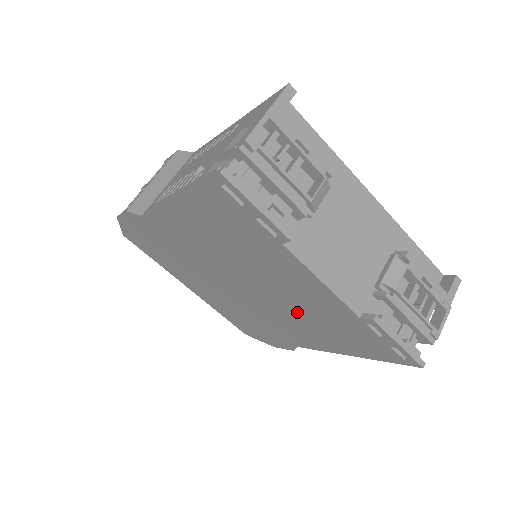
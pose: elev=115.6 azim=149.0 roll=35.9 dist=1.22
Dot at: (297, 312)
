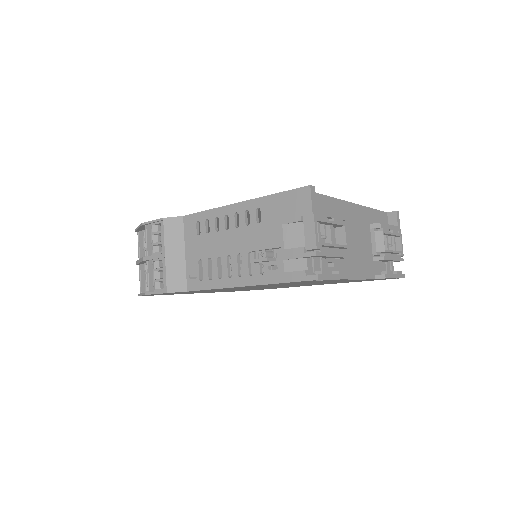
Dot at: occluded
